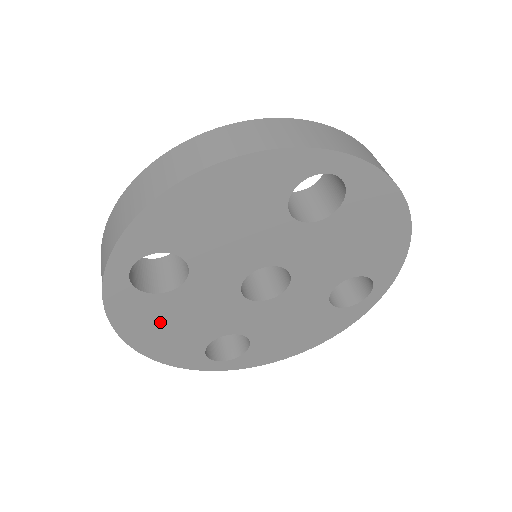
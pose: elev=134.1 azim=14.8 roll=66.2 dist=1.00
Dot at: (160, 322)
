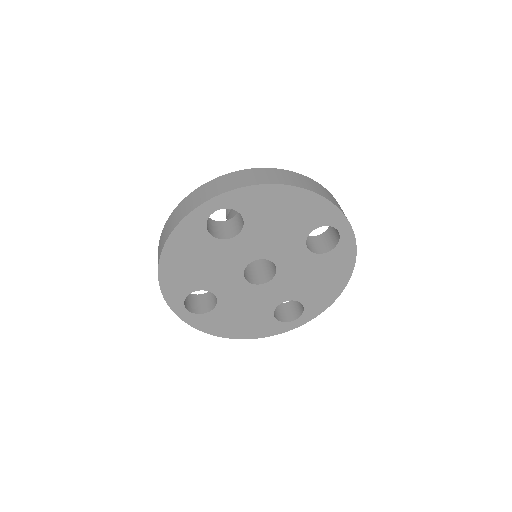
Dot at: (192, 254)
